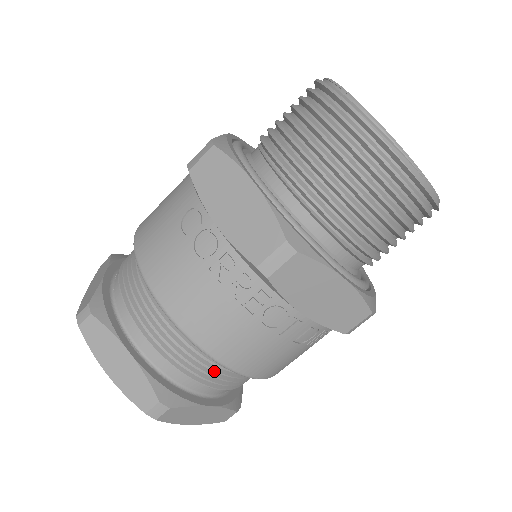
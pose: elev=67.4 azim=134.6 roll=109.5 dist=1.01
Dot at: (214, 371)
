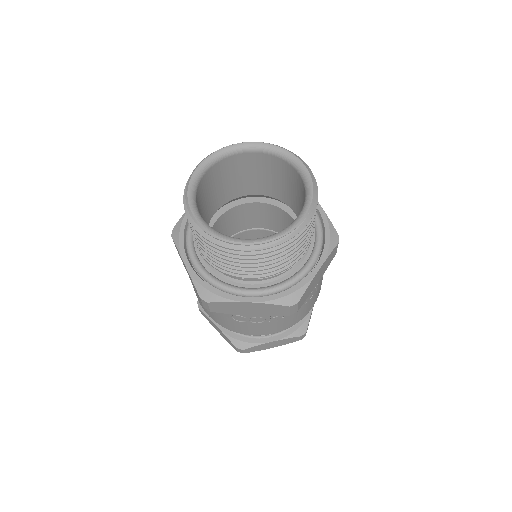
Dot at: occluded
